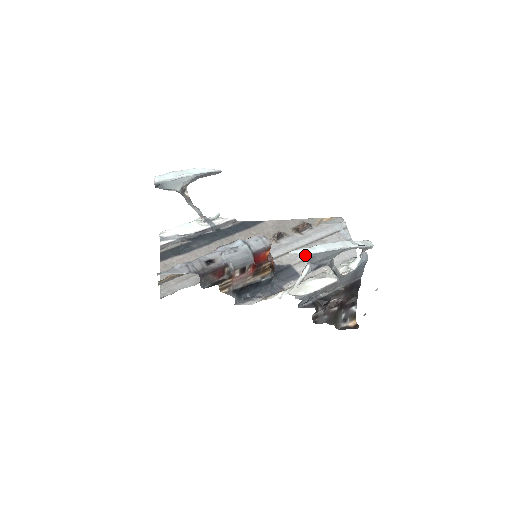
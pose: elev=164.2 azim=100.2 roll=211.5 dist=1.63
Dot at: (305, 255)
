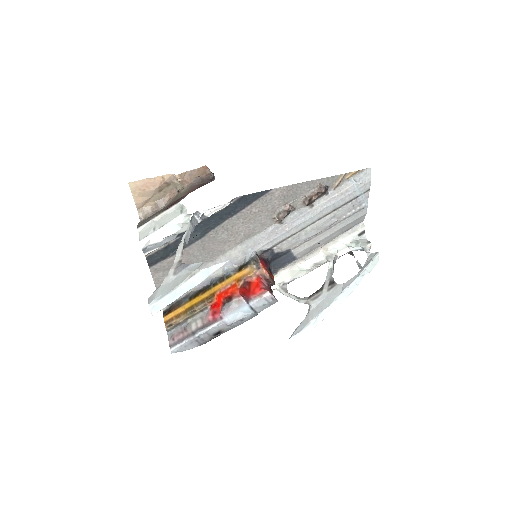
Dot at: (308, 237)
